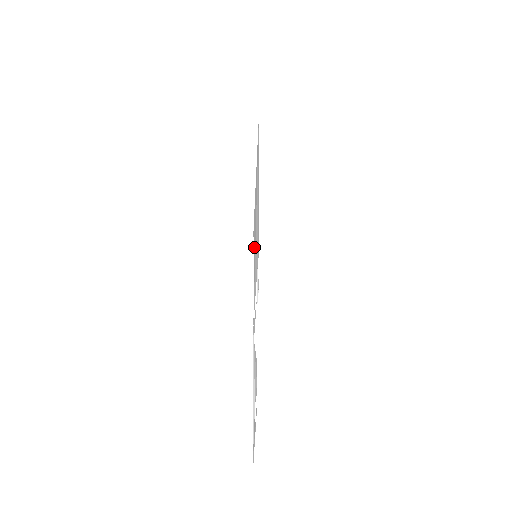
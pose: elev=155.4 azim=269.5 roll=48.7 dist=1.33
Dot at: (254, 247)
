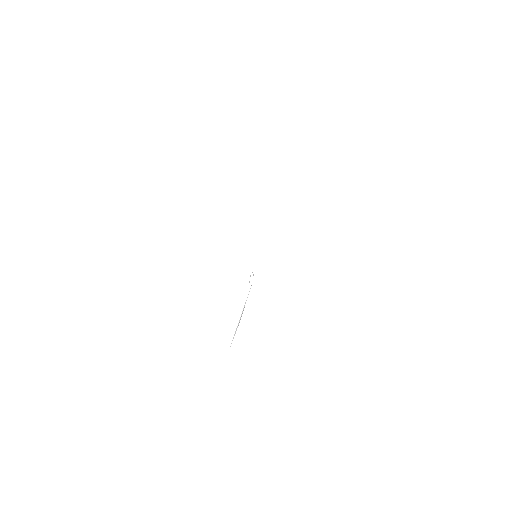
Dot at: occluded
